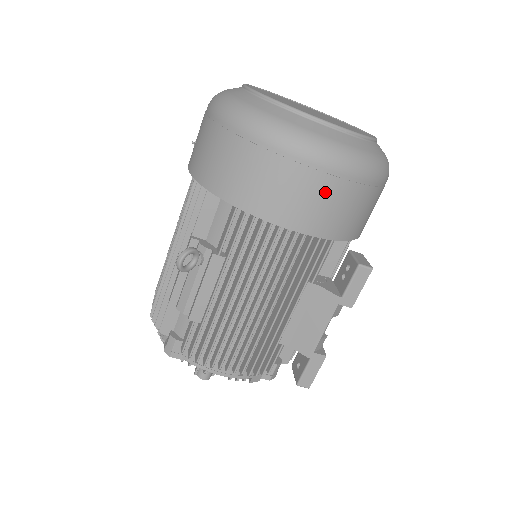
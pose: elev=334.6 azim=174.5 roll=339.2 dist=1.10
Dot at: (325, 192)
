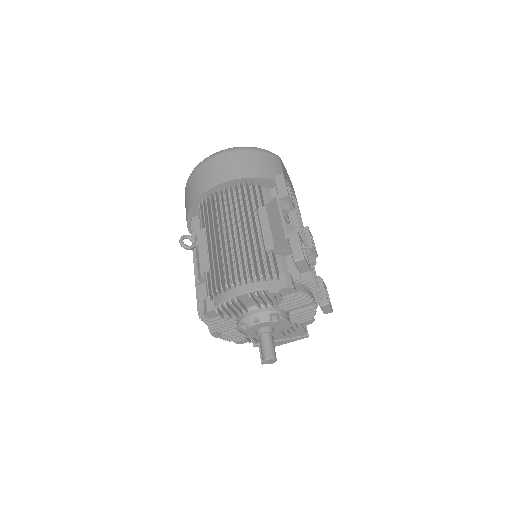
Dot at: (228, 162)
